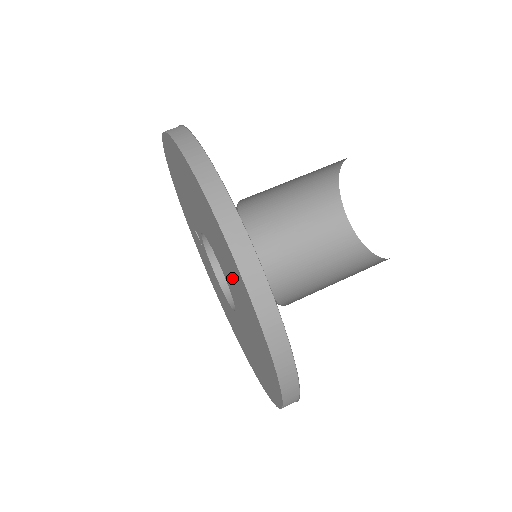
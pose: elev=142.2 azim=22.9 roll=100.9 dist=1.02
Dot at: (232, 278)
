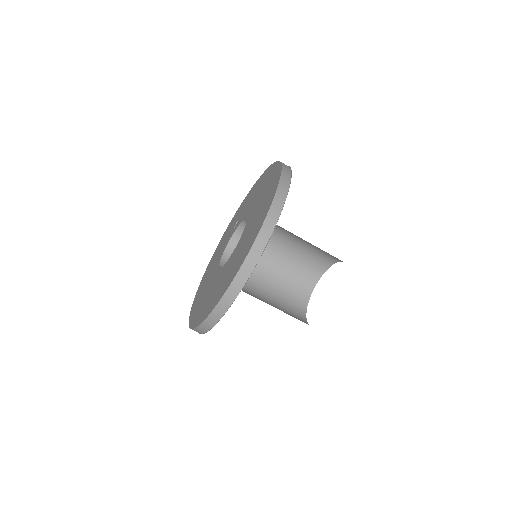
Dot at: (246, 240)
